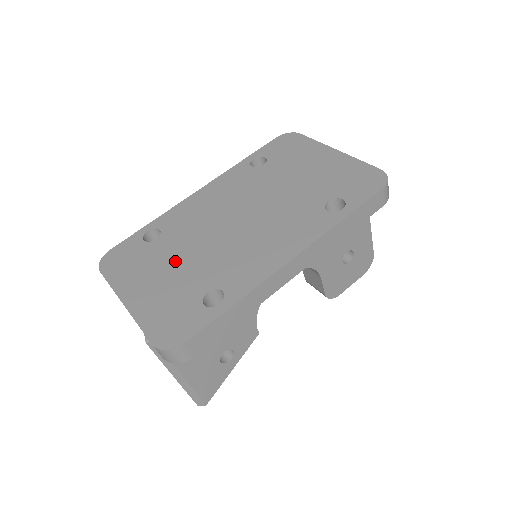
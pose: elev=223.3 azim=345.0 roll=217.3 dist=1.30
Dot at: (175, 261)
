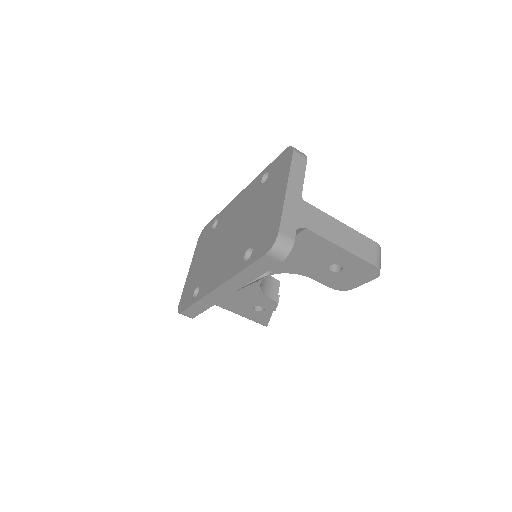
Dot at: (206, 253)
